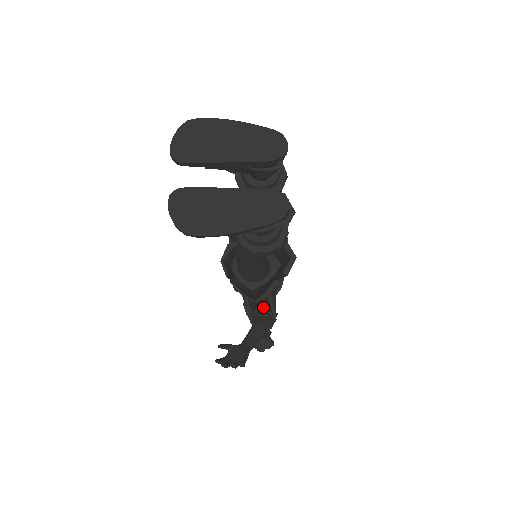
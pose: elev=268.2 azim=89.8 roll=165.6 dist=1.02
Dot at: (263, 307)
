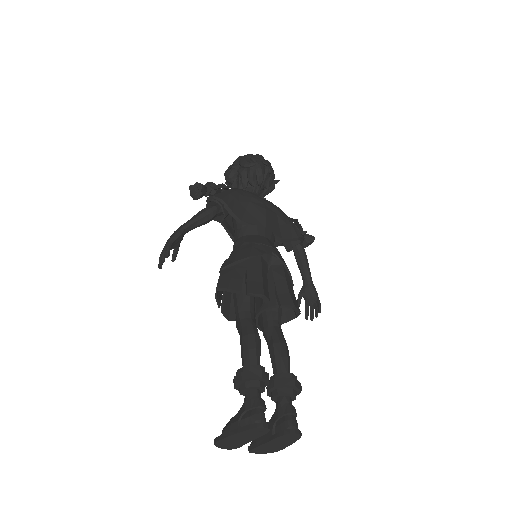
Dot at: (289, 248)
